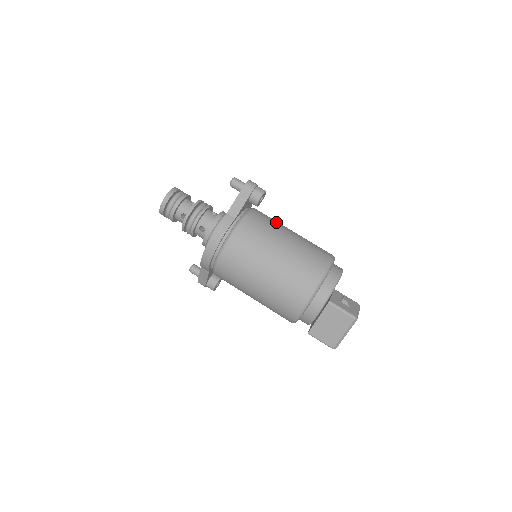
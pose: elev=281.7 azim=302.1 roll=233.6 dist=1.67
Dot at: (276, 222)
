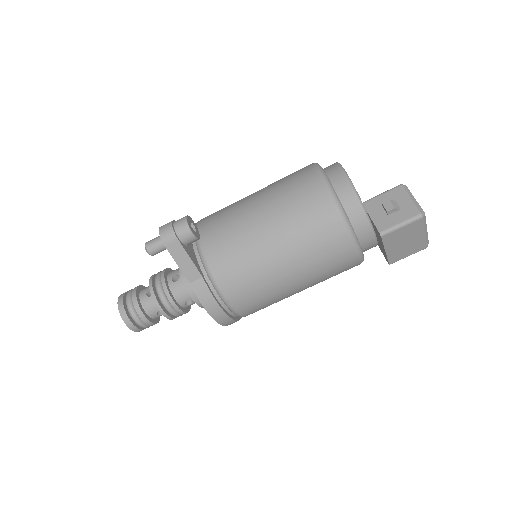
Dot at: (231, 218)
